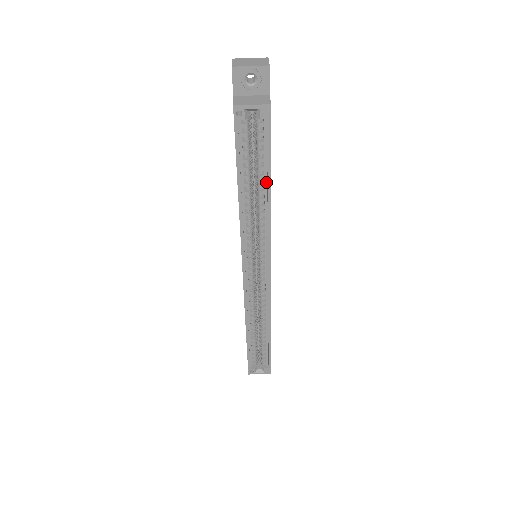
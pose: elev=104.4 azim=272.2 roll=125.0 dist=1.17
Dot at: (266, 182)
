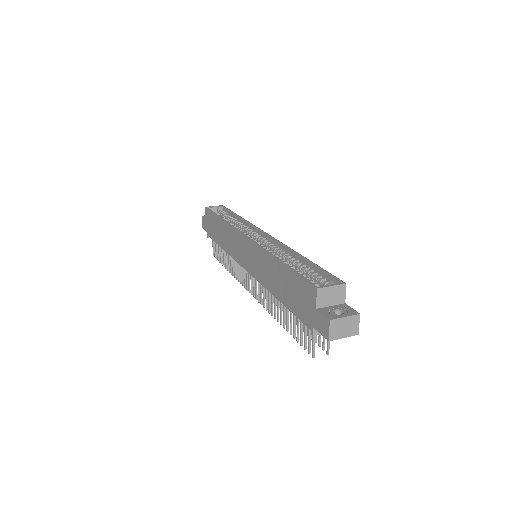
Dot at: (235, 218)
